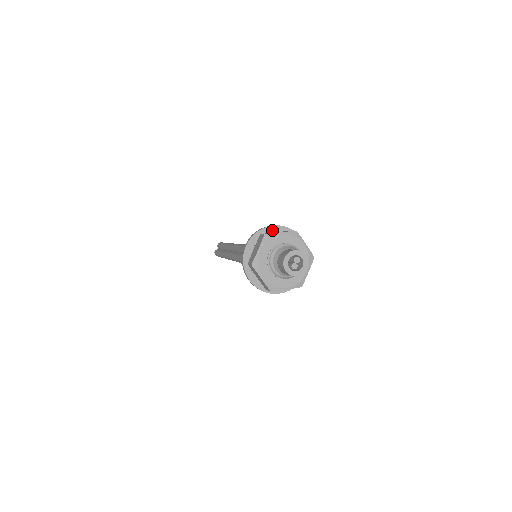
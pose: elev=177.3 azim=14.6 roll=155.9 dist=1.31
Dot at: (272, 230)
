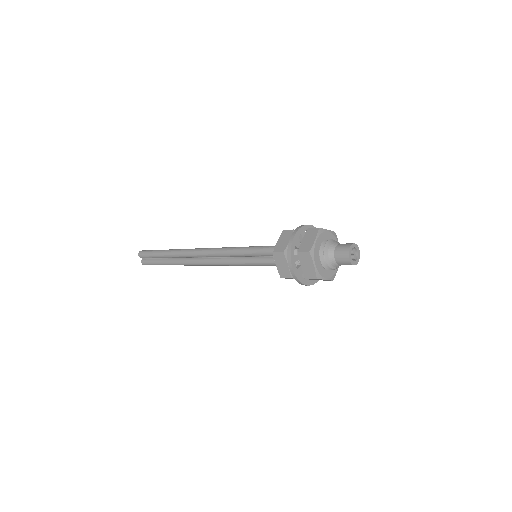
Dot at: (296, 240)
